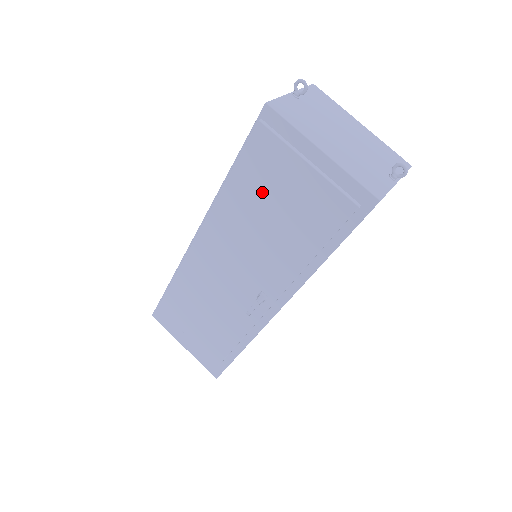
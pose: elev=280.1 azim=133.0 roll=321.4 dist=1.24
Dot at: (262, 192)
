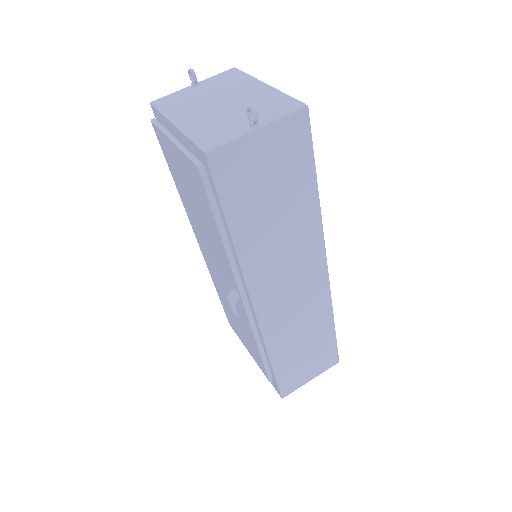
Dot at: (182, 184)
